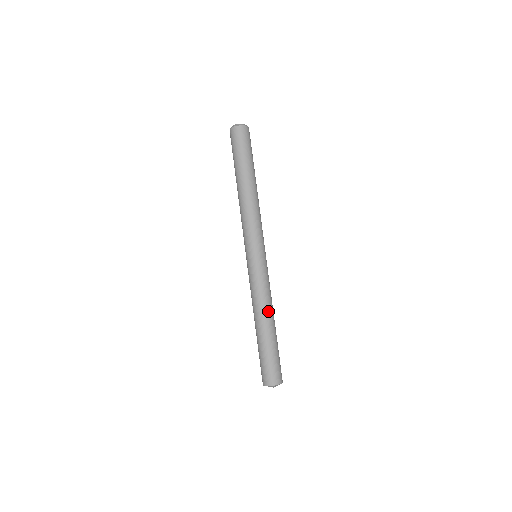
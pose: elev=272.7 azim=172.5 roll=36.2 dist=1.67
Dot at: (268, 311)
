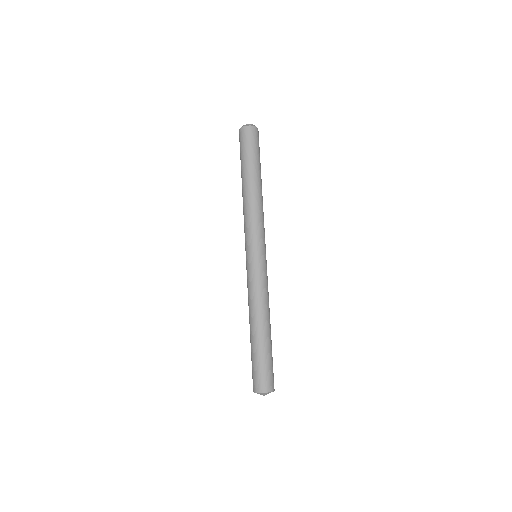
Dot at: (258, 313)
